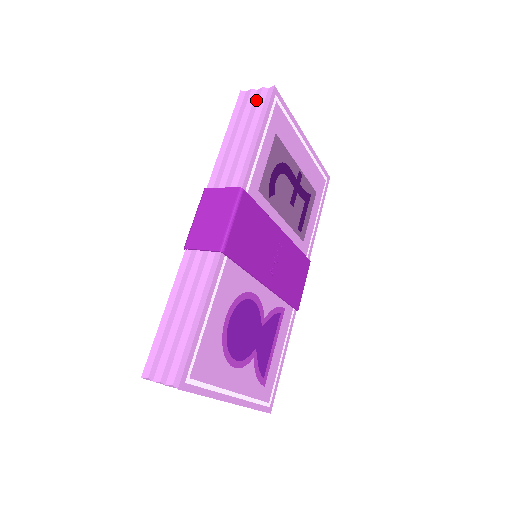
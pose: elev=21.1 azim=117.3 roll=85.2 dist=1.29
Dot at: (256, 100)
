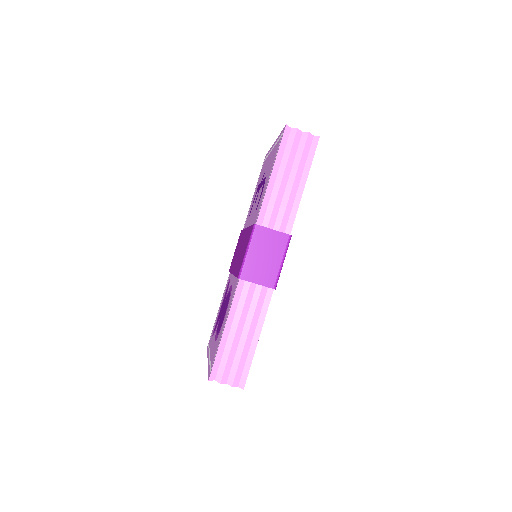
Dot at: (302, 144)
